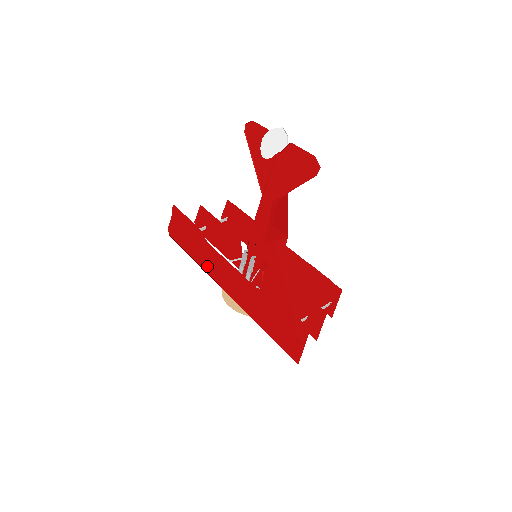
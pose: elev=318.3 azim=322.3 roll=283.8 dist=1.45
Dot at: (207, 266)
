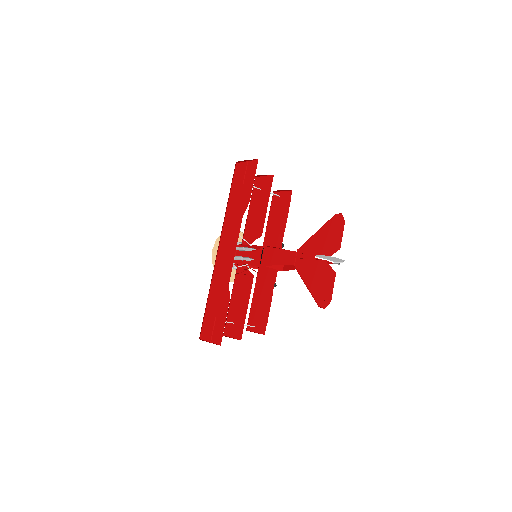
Dot at: (228, 221)
